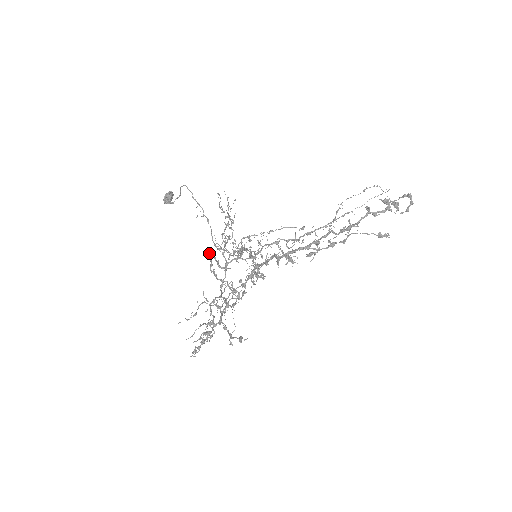
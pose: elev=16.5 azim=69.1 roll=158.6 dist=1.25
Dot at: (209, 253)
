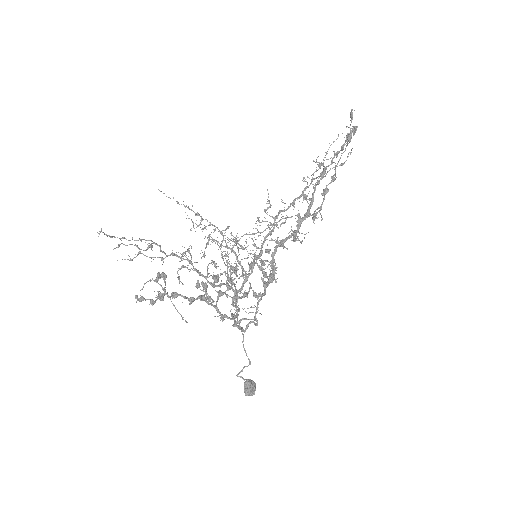
Dot at: (231, 315)
